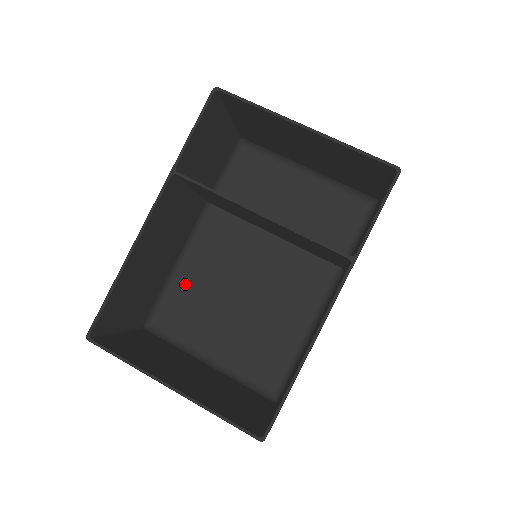
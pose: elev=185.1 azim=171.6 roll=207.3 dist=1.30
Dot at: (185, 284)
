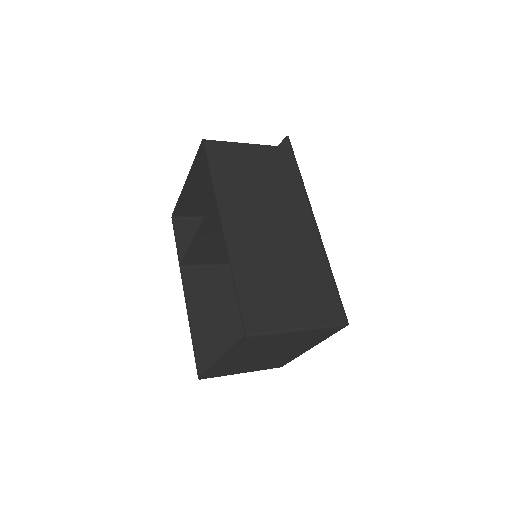
Dot at: occluded
